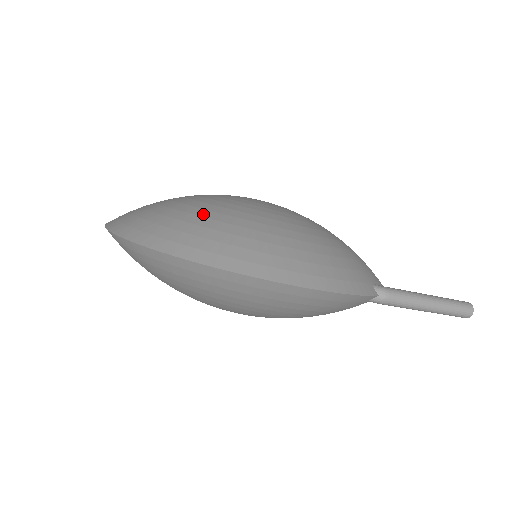
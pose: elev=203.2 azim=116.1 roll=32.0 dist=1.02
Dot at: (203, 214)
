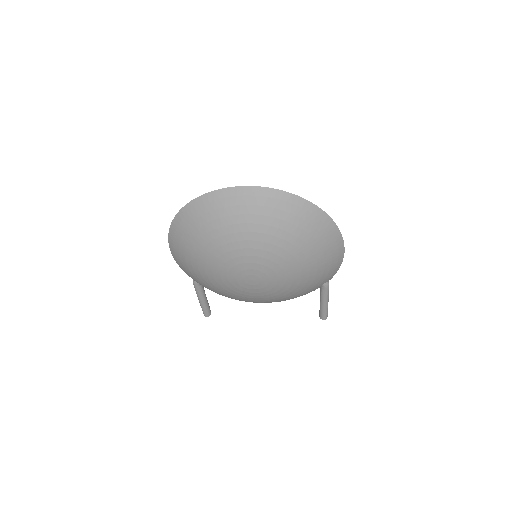
Dot at: occluded
